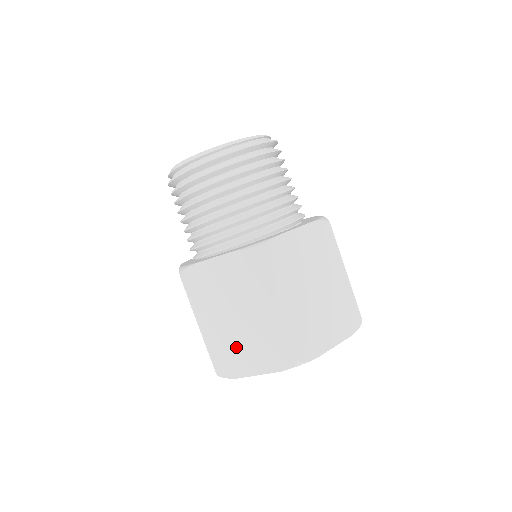
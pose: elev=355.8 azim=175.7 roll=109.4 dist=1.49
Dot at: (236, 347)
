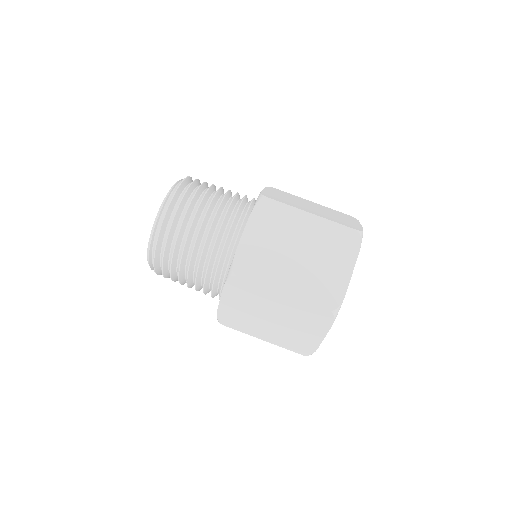
Dot at: (294, 334)
